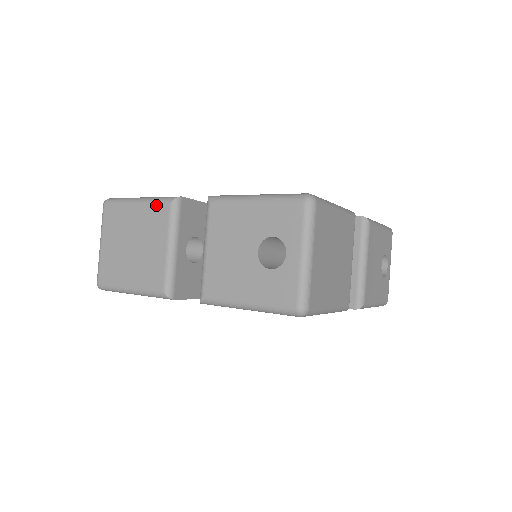
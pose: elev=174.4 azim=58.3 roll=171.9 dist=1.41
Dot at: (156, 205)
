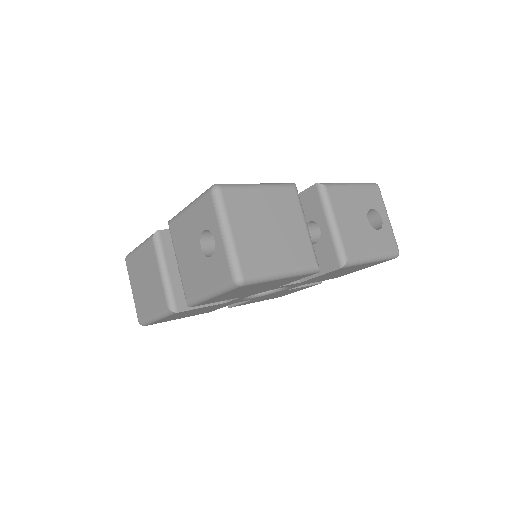
Dot at: (146, 244)
